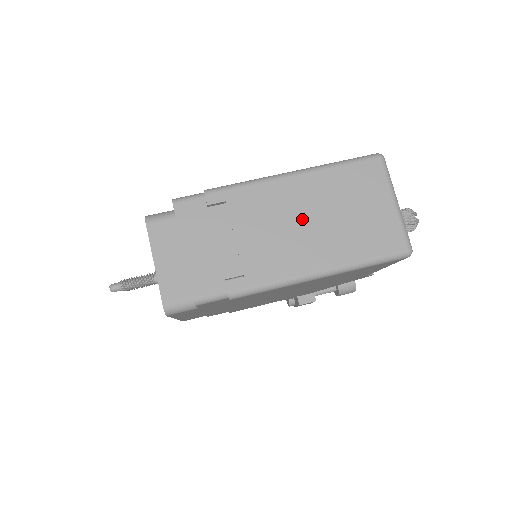
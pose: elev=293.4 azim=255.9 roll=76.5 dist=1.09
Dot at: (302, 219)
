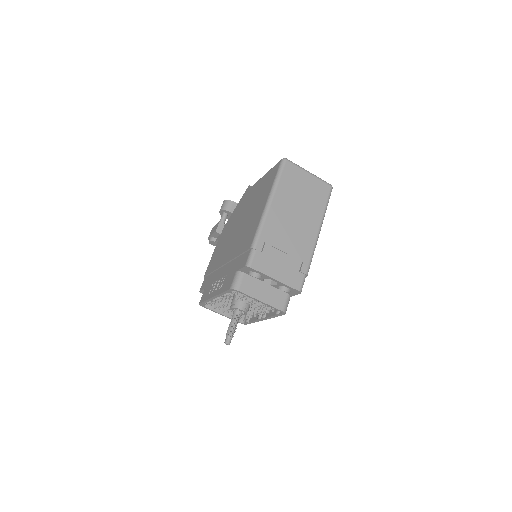
Dot at: (293, 216)
